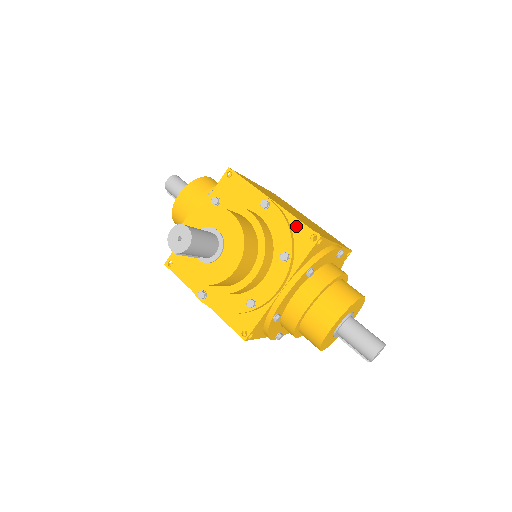
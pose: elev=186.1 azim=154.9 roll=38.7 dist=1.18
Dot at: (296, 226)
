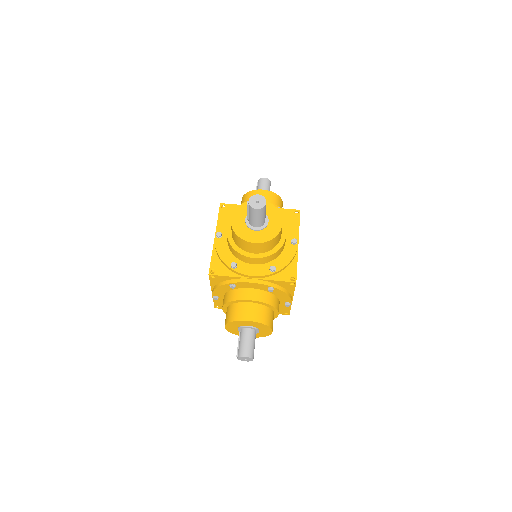
Dot at: (293, 266)
